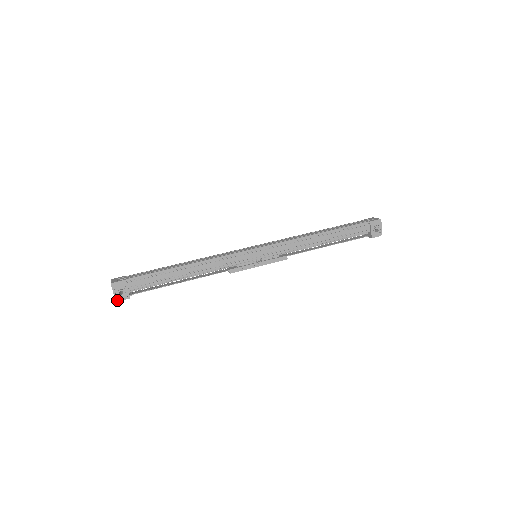
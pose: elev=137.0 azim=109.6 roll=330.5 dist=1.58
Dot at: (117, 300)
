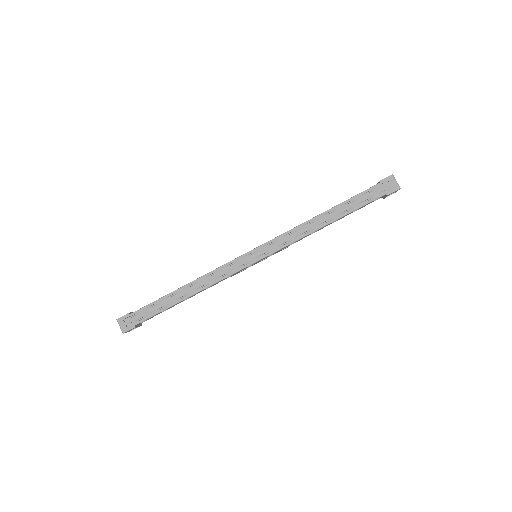
Dot at: occluded
